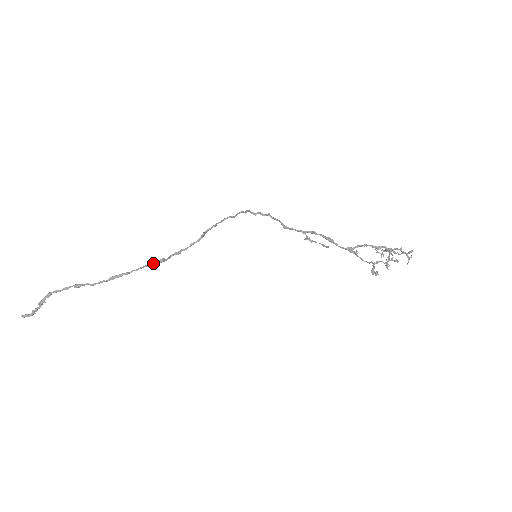
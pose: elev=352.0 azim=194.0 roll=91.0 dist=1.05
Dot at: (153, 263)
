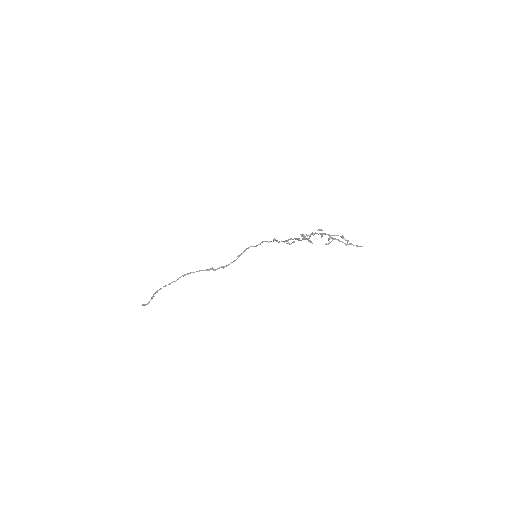
Dot at: (207, 269)
